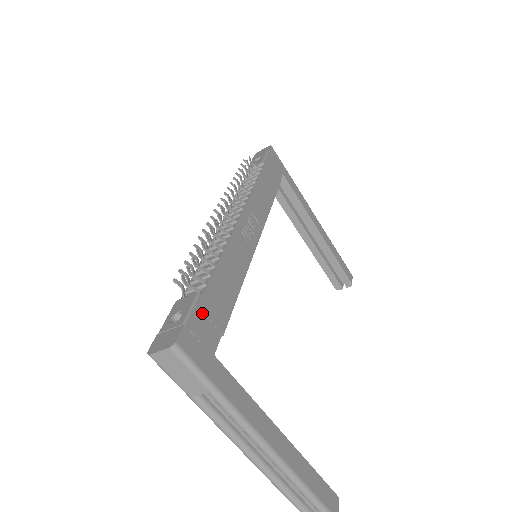
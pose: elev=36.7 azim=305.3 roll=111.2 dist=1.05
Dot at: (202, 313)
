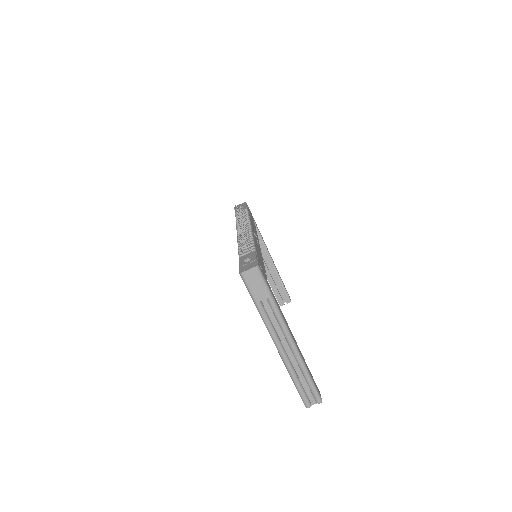
Dot at: (259, 260)
